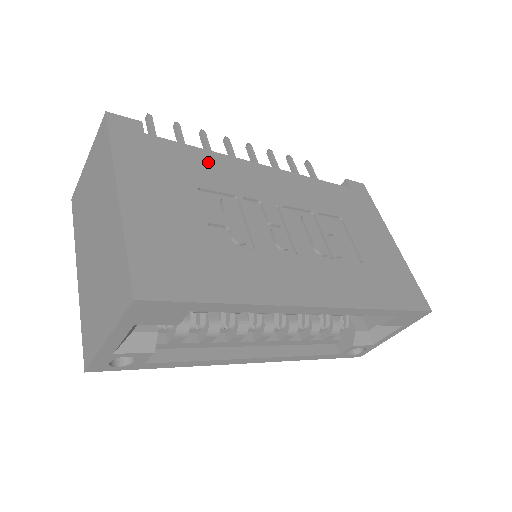
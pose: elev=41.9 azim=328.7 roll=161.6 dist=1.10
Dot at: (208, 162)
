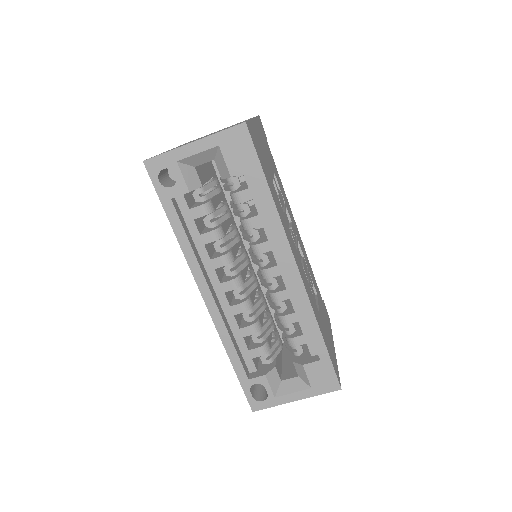
Dot at: (280, 182)
